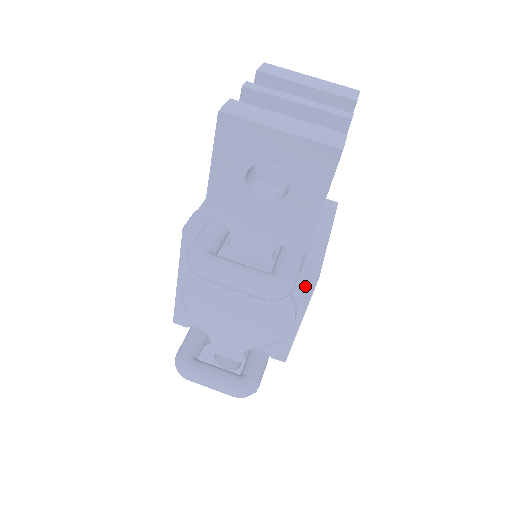
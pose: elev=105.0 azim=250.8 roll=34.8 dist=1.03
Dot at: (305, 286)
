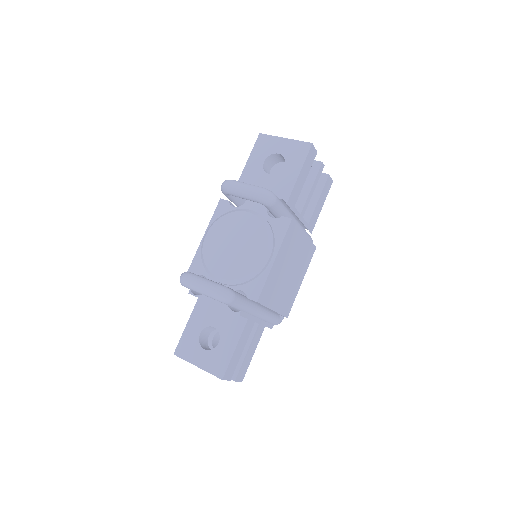
Dot at: (283, 226)
